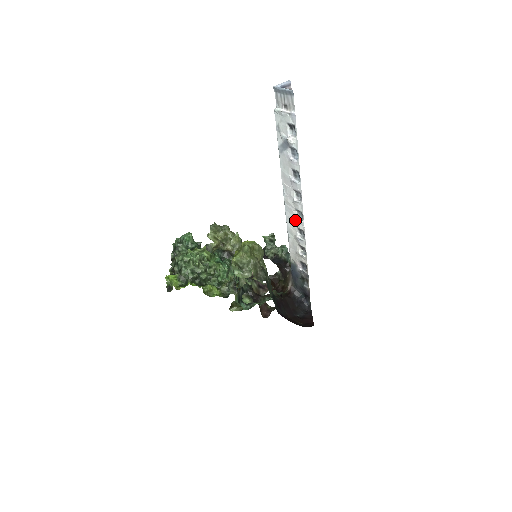
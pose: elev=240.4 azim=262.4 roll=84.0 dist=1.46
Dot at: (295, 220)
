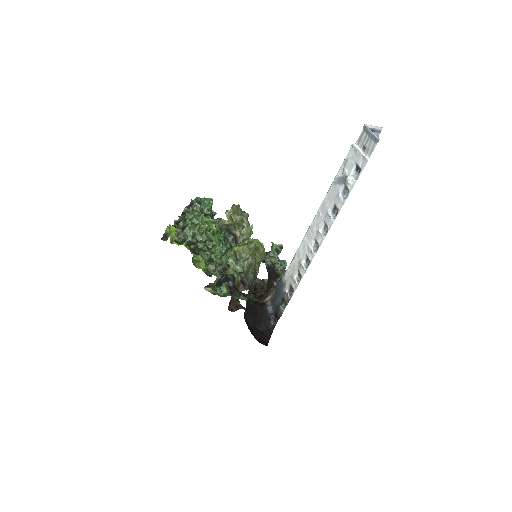
Dot at: (309, 248)
